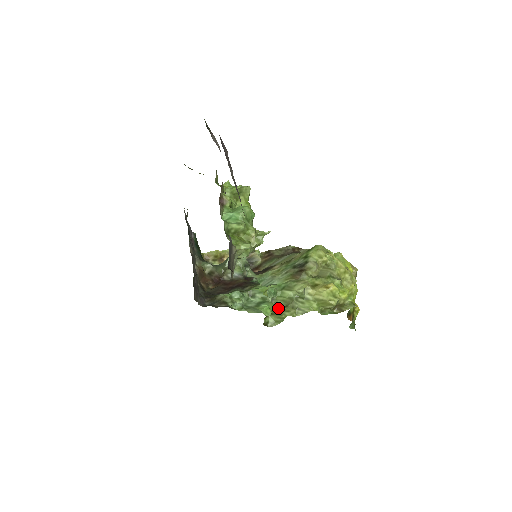
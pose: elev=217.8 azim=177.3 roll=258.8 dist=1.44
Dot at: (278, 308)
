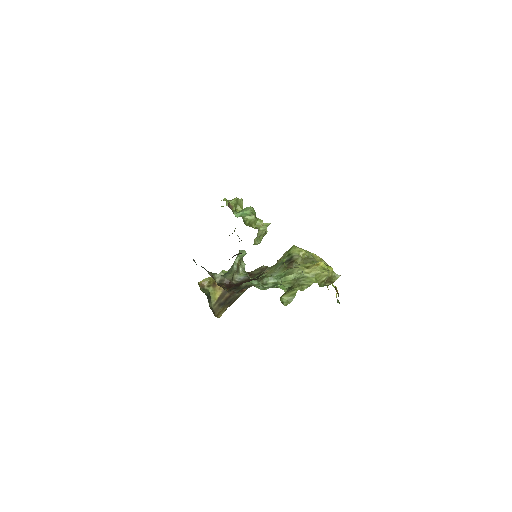
Dot at: (287, 289)
